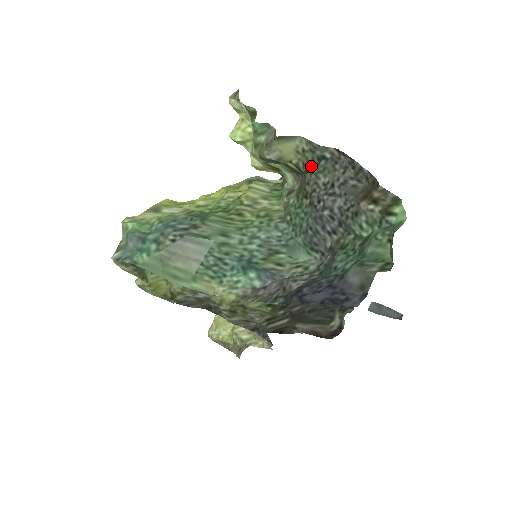
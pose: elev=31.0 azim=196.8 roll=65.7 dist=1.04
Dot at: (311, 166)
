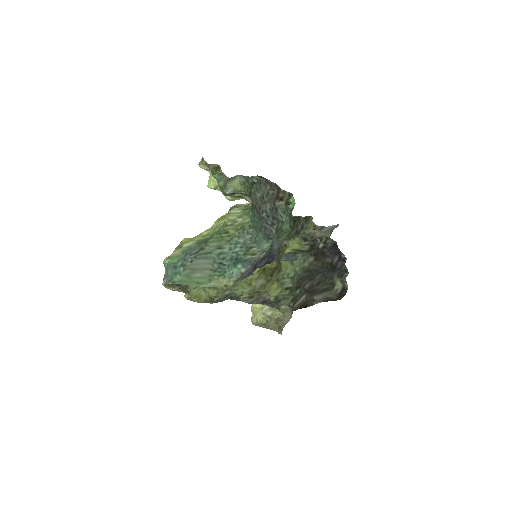
Dot at: (250, 190)
